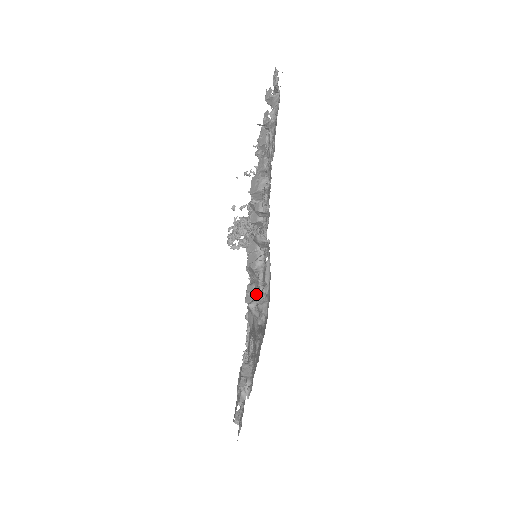
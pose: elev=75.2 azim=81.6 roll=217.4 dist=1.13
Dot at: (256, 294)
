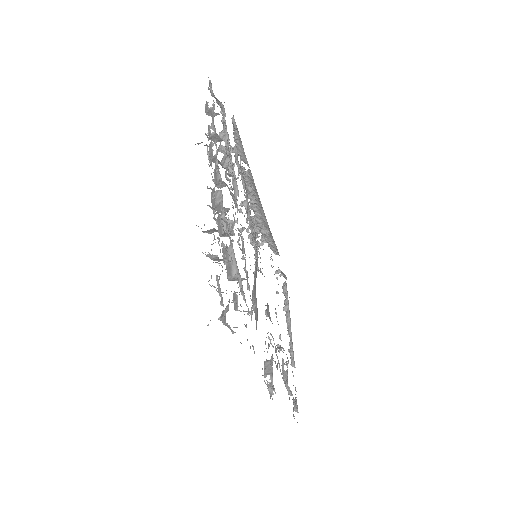
Dot at: (254, 295)
